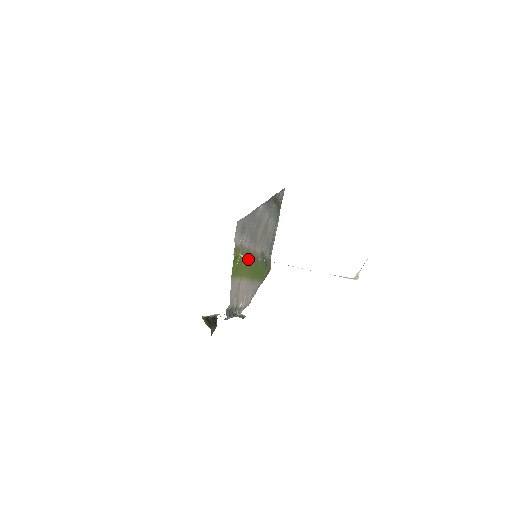
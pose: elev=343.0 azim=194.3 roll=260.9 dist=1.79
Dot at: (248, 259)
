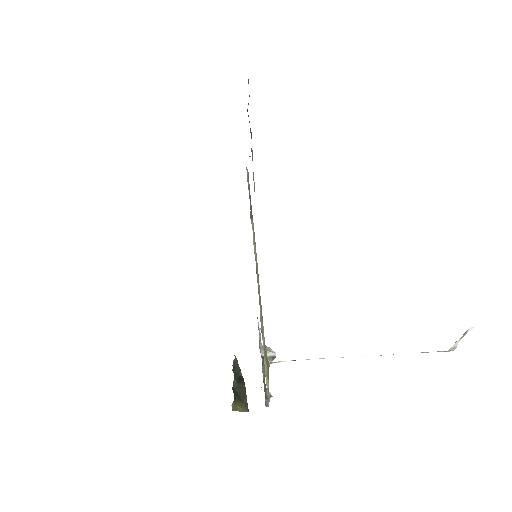
Dot at: occluded
